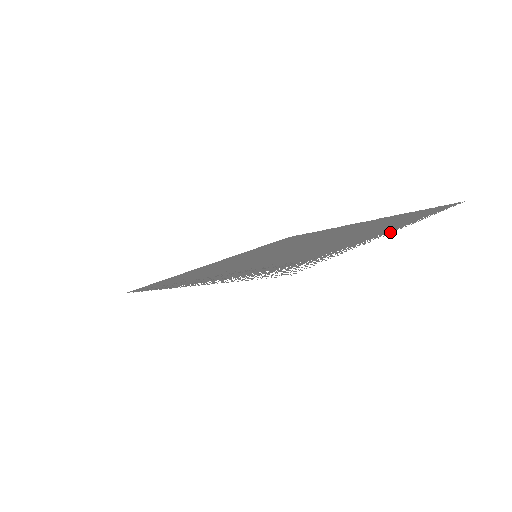
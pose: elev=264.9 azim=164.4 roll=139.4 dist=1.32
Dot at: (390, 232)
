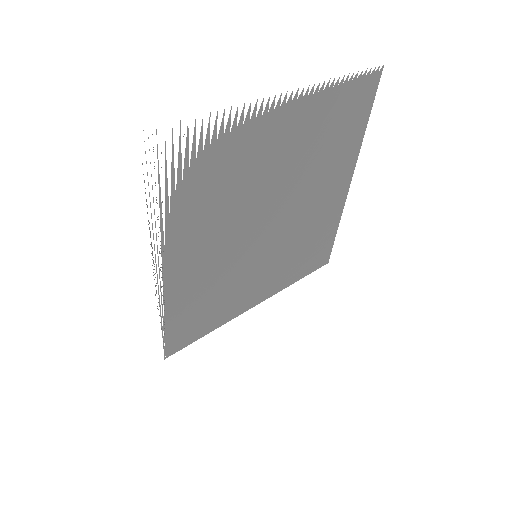
Dot at: occluded
